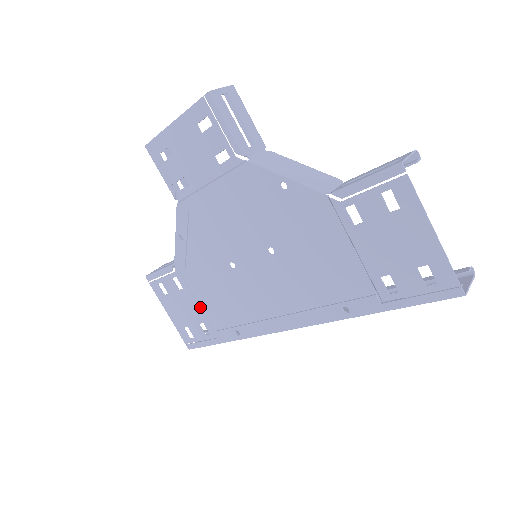
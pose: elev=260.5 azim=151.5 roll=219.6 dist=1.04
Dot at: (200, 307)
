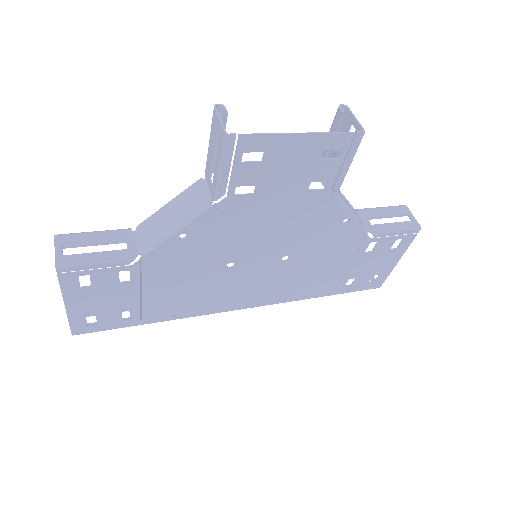
Dot at: (141, 297)
